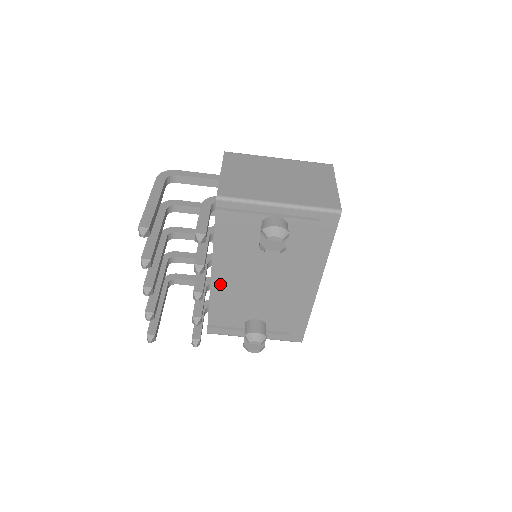
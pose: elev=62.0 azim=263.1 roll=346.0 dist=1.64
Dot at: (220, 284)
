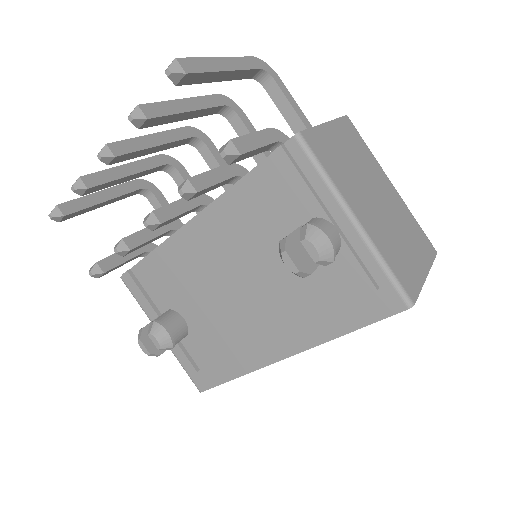
Dot at: (189, 240)
